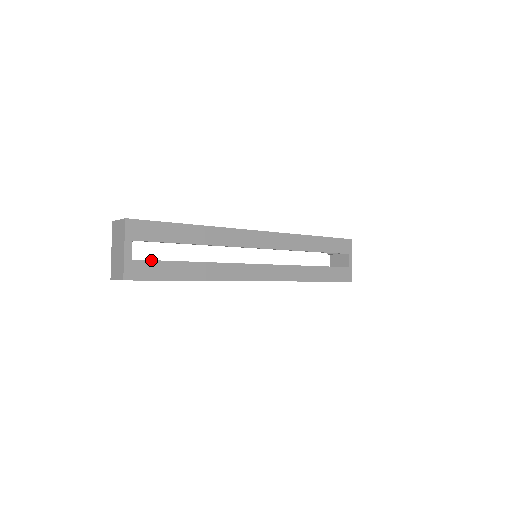
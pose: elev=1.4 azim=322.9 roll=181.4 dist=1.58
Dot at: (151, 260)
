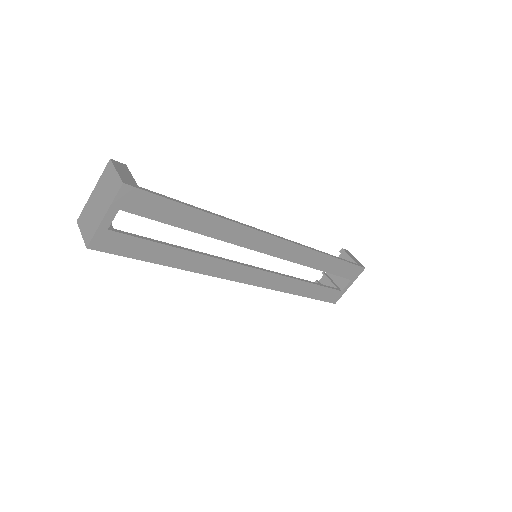
Dot at: (132, 235)
